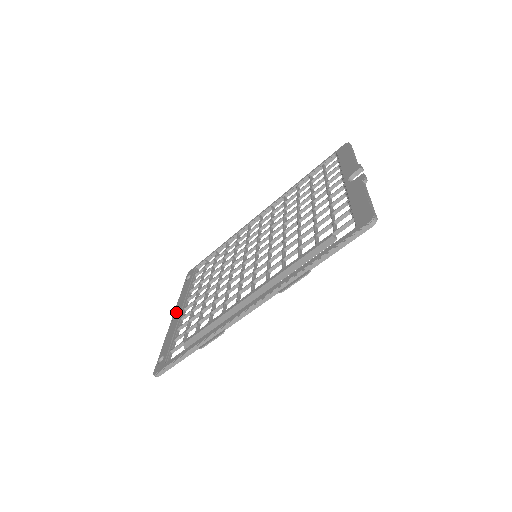
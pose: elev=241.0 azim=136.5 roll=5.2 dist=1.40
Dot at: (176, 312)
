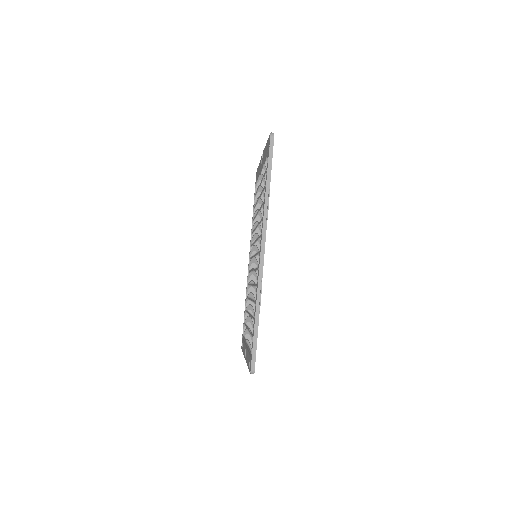
Dot at: occluded
